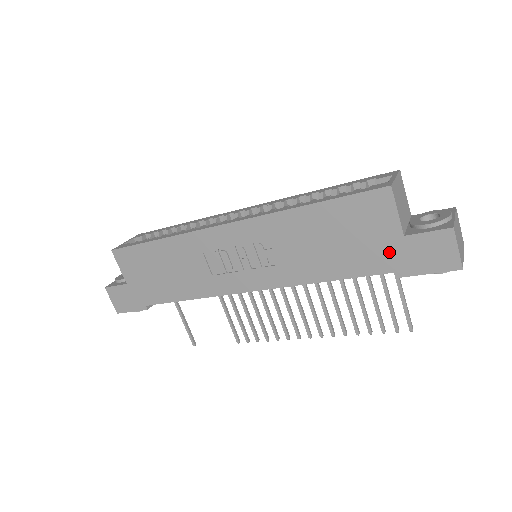
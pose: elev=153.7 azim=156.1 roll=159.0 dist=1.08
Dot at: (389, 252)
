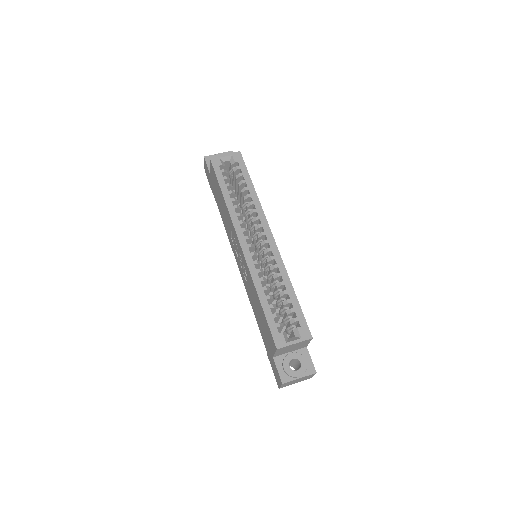
Dot at: (269, 349)
